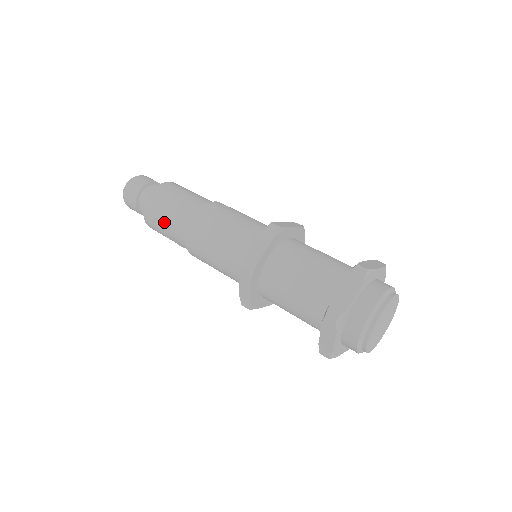
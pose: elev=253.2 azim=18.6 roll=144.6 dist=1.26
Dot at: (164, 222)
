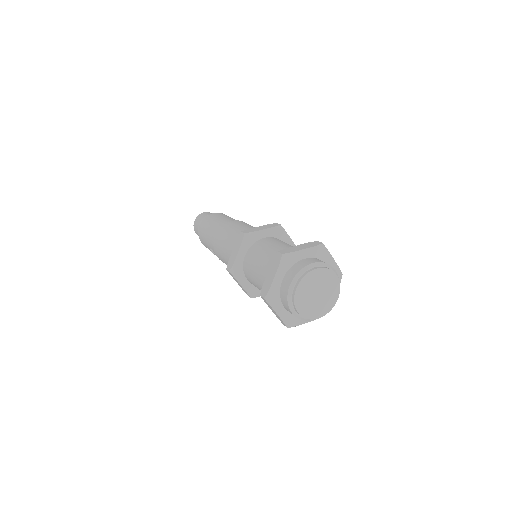
Dot at: (211, 225)
